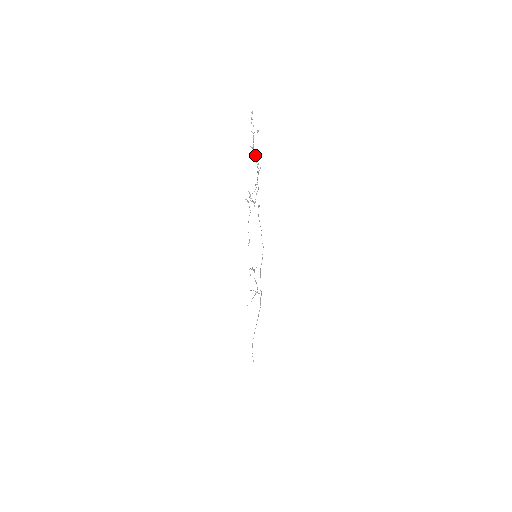
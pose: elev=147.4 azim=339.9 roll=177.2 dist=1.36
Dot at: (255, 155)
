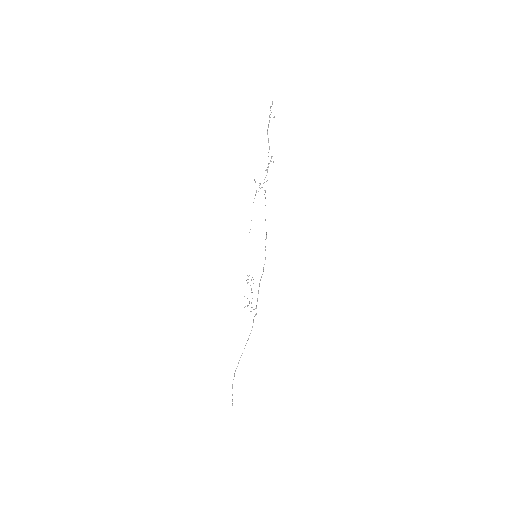
Dot at: occluded
